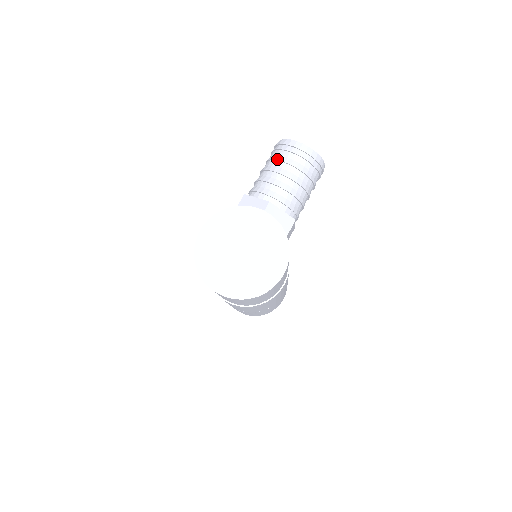
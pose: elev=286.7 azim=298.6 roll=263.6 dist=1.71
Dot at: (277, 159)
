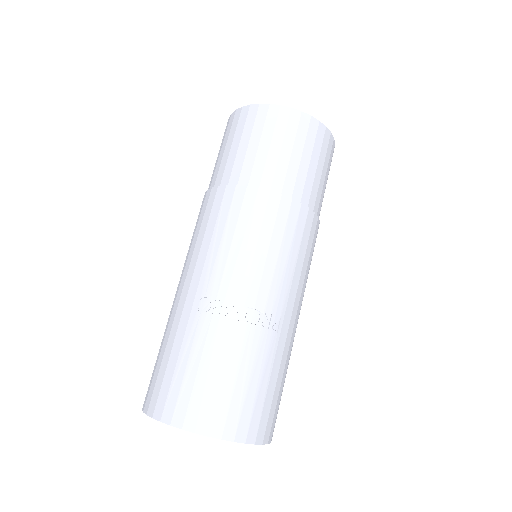
Dot at: occluded
